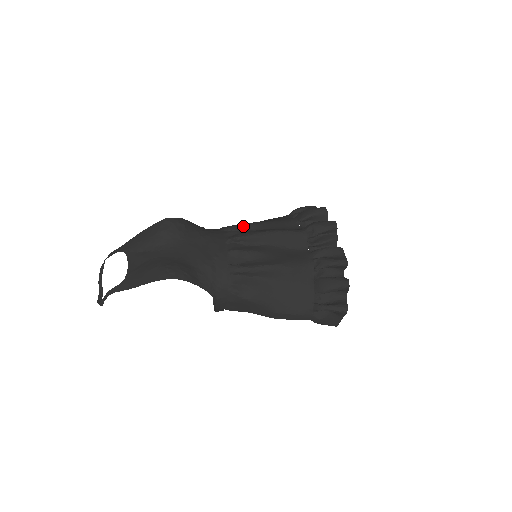
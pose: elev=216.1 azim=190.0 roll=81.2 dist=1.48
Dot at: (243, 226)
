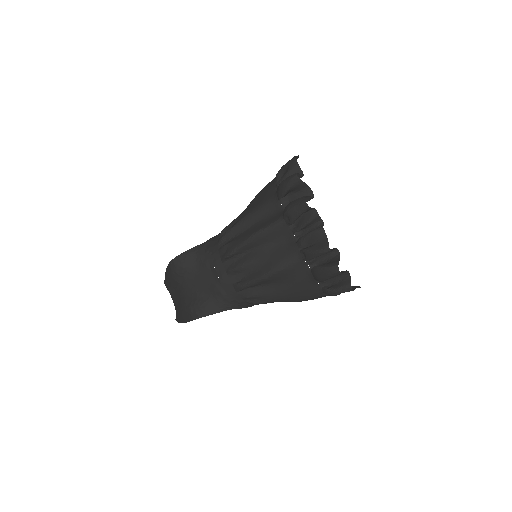
Dot at: (232, 231)
